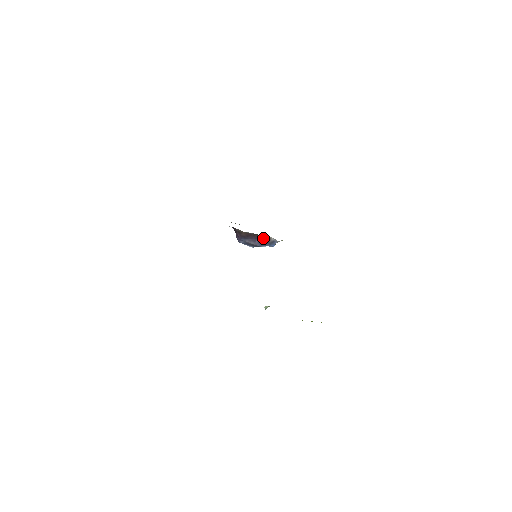
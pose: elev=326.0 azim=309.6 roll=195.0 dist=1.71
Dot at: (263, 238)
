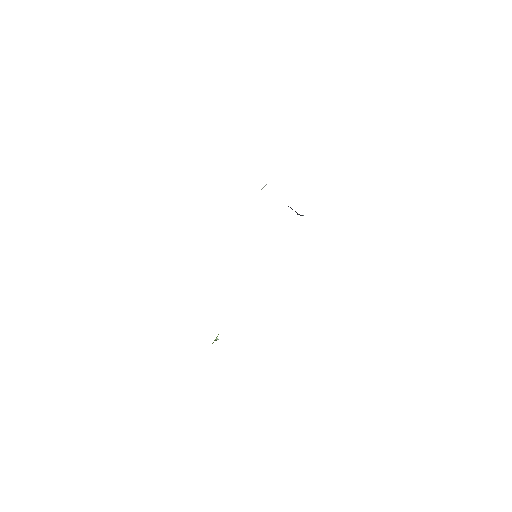
Dot at: occluded
